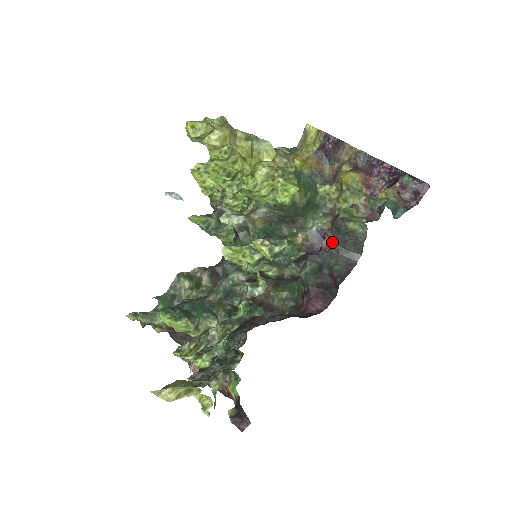
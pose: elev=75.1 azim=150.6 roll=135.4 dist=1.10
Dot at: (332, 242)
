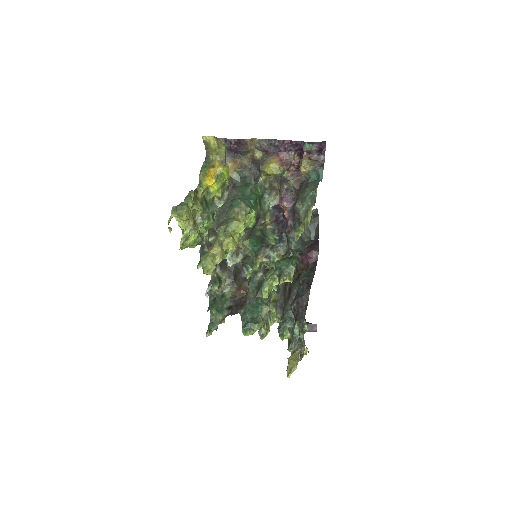
Dot at: (299, 224)
